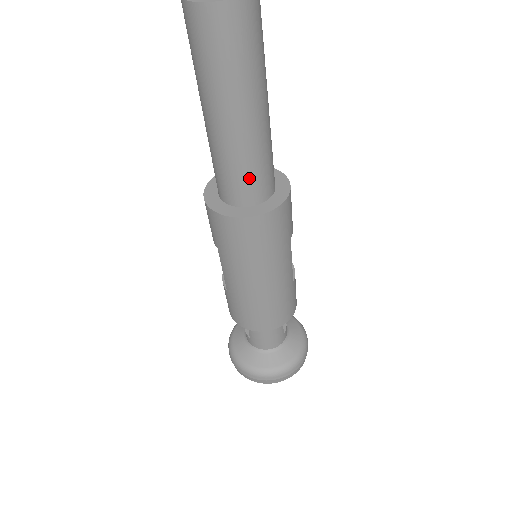
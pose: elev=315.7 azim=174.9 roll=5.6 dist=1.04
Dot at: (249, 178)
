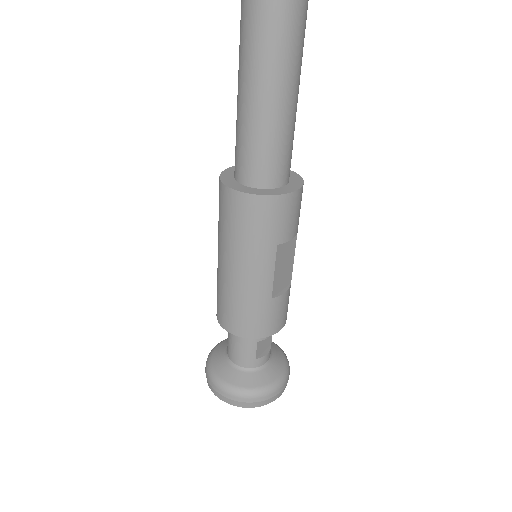
Dot at: (250, 155)
